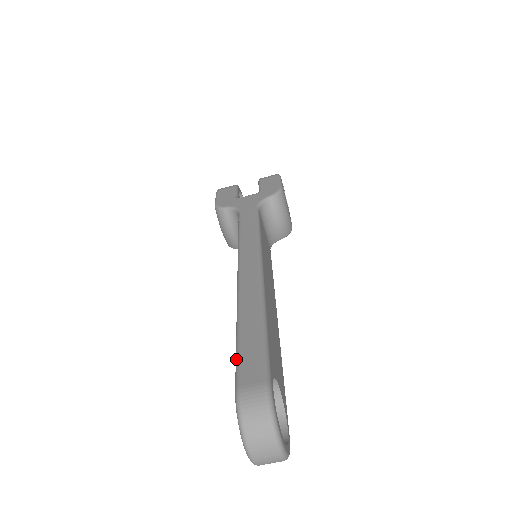
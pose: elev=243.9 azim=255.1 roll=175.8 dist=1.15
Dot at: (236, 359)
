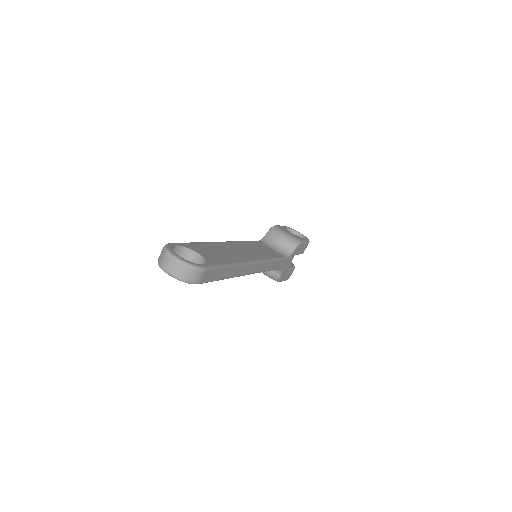
Dot at: occluded
